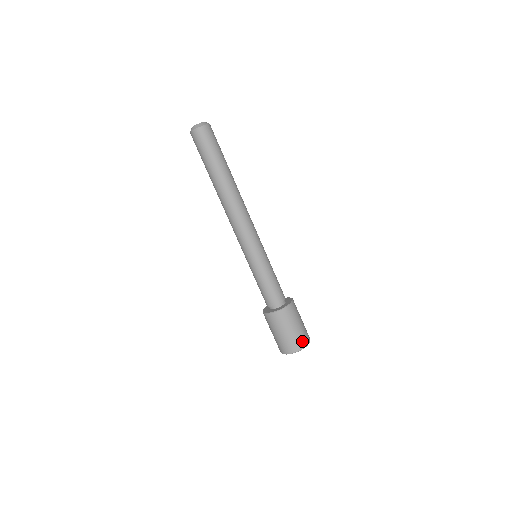
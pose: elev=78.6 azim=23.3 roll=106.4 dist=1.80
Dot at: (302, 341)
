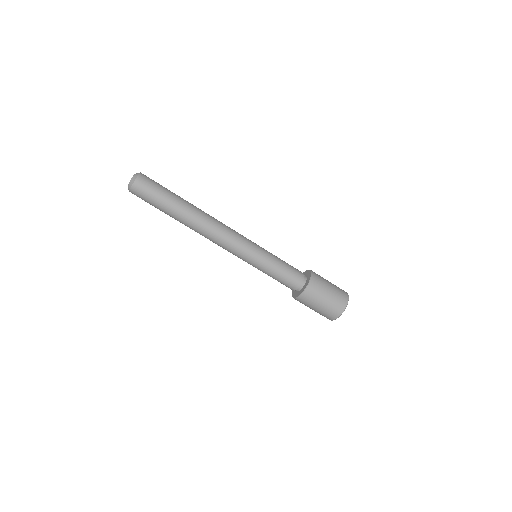
Dot at: (342, 299)
